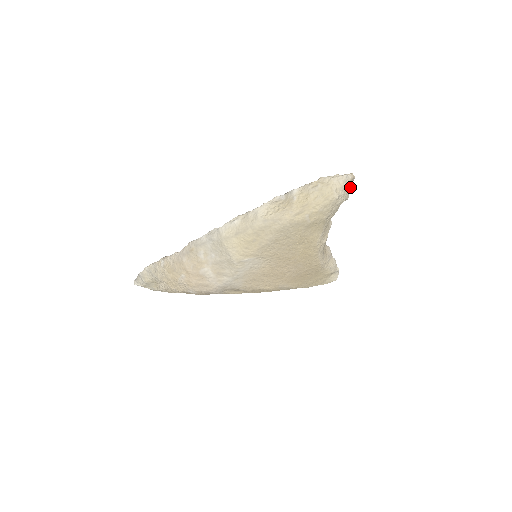
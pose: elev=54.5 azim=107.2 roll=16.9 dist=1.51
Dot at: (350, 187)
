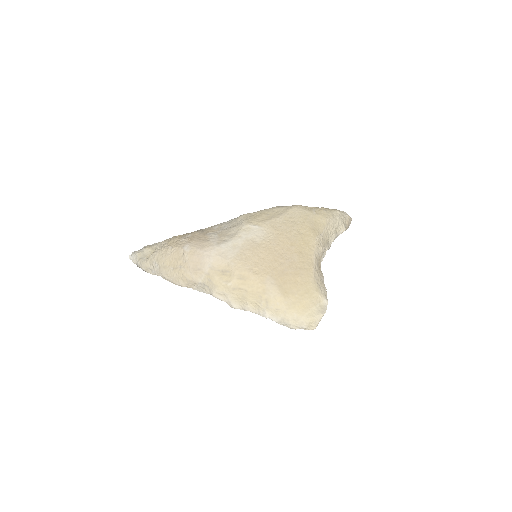
Dot at: (347, 223)
